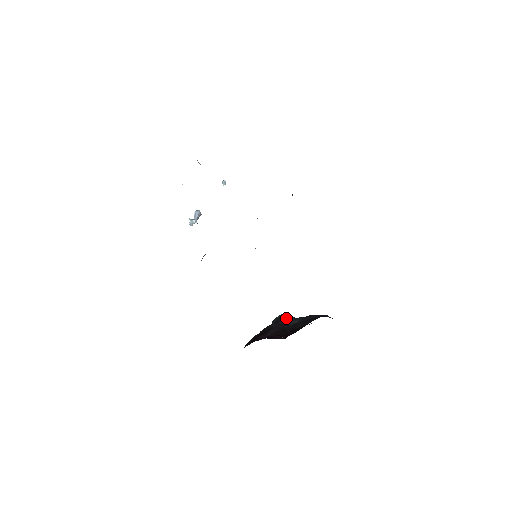
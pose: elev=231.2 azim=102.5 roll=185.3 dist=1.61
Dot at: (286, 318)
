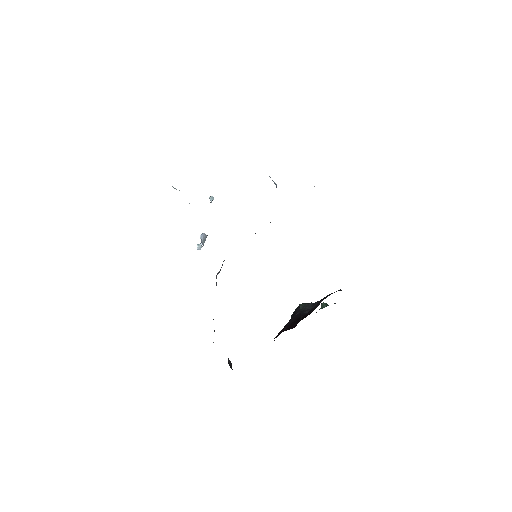
Dot at: (304, 307)
